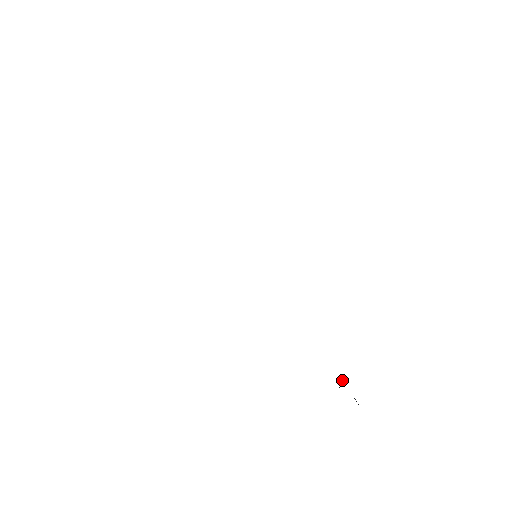
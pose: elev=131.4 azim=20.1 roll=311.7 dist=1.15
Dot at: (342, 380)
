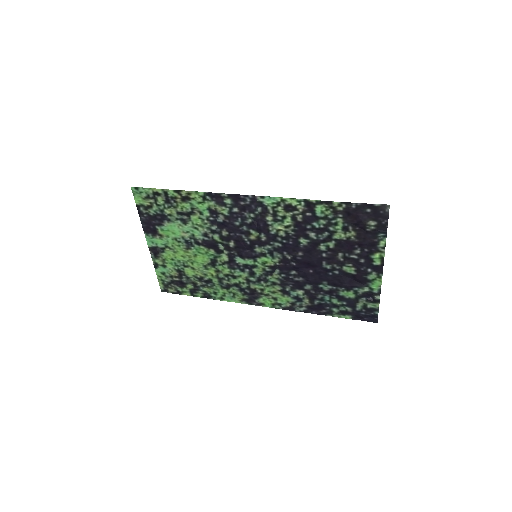
Dot at: (355, 295)
